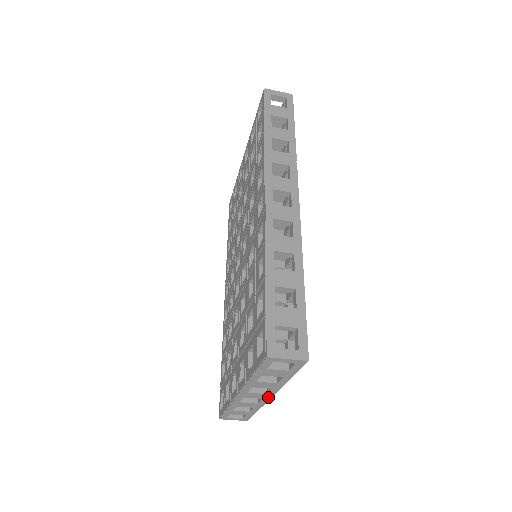
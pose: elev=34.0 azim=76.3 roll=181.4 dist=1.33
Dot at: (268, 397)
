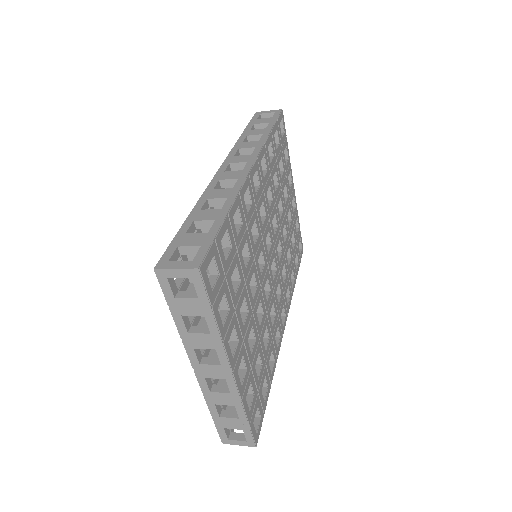
Dot at: (229, 374)
